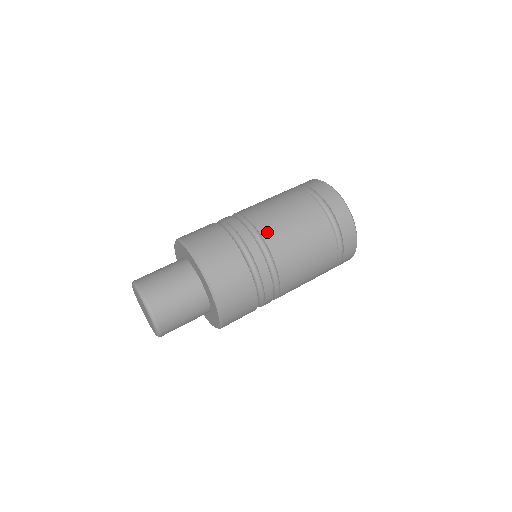
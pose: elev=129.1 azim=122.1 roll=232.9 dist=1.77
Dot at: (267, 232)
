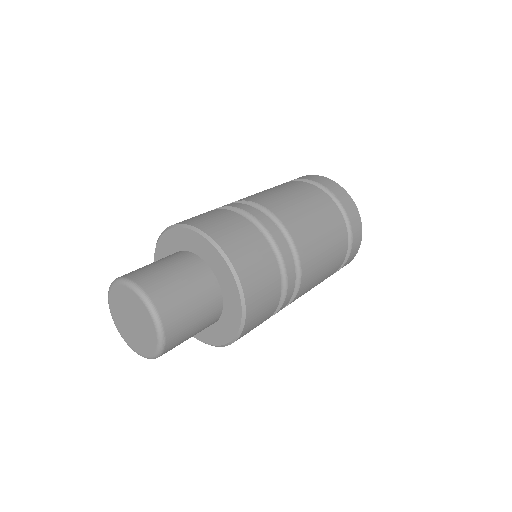
Dot at: (240, 199)
